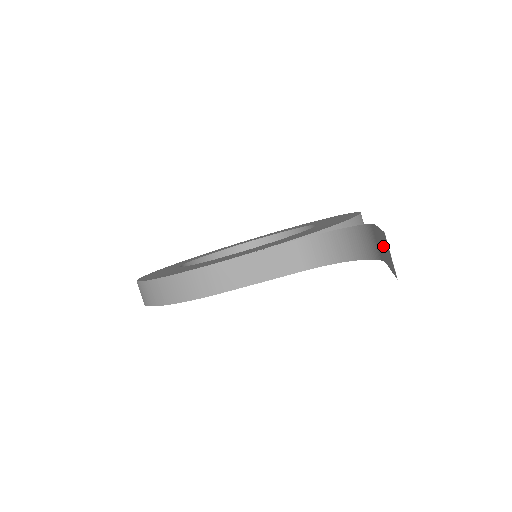
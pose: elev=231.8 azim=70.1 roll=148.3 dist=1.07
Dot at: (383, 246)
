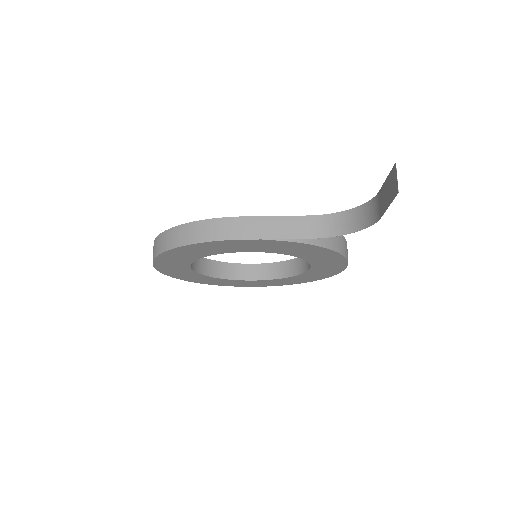
Dot at: (385, 194)
